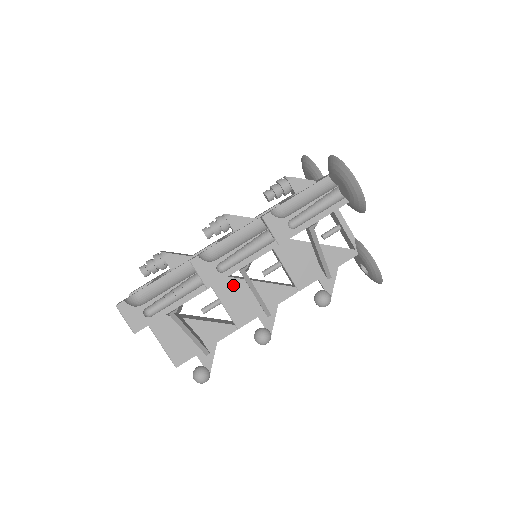
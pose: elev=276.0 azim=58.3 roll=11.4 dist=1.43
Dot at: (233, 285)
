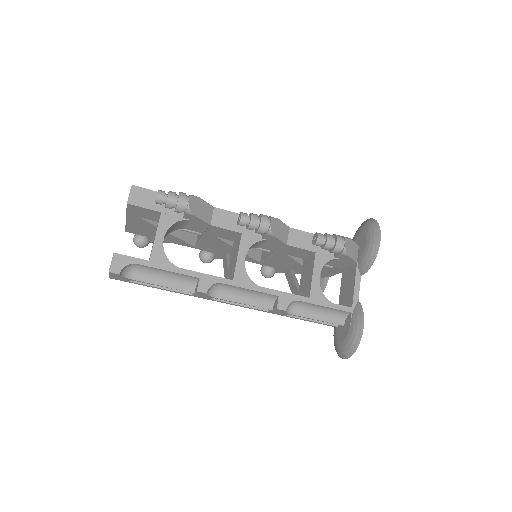
Dot at: (220, 243)
